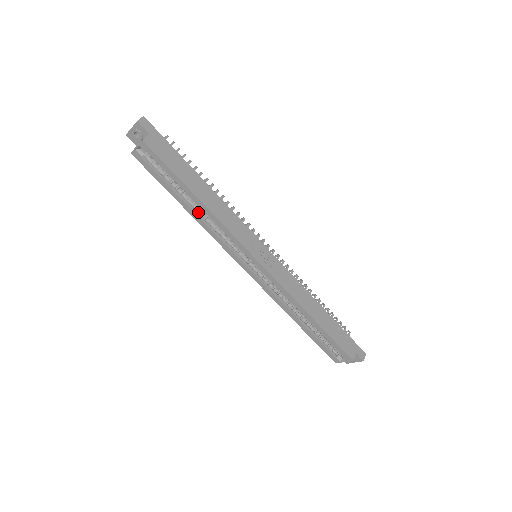
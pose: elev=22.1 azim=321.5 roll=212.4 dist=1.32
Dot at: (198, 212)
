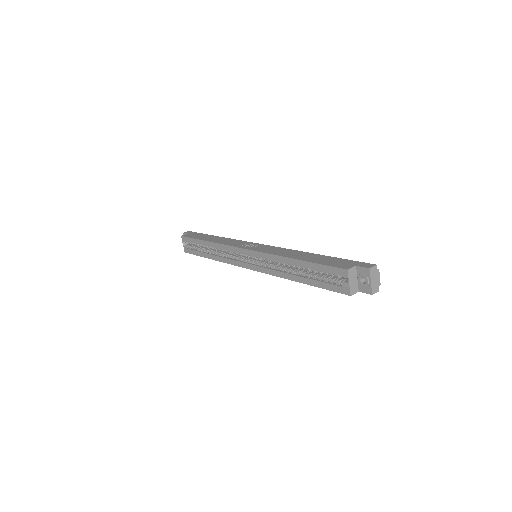
Dot at: (215, 254)
